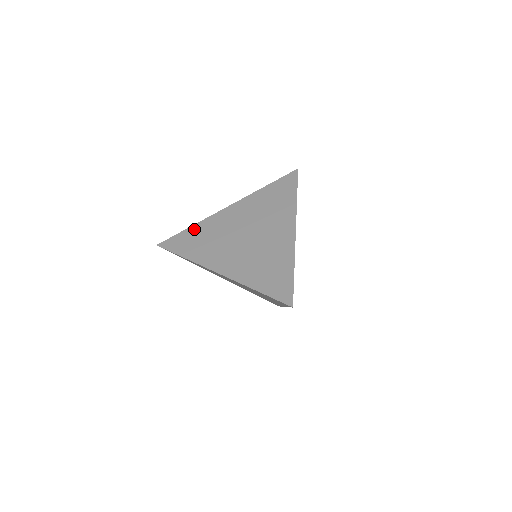
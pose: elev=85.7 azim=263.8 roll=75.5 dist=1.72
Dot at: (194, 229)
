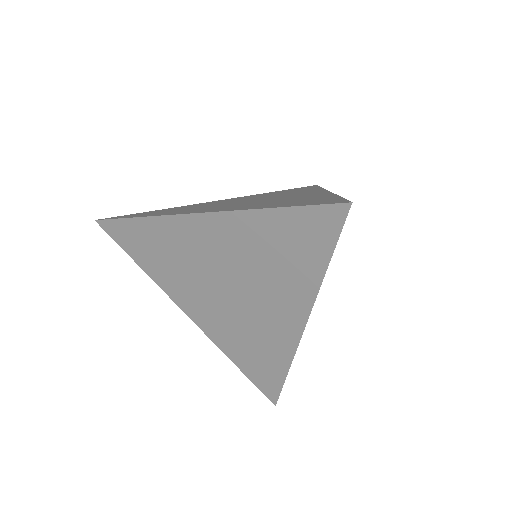
Dot at: (162, 209)
